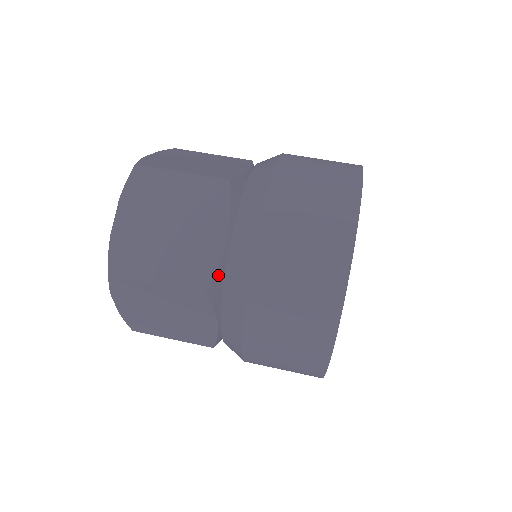
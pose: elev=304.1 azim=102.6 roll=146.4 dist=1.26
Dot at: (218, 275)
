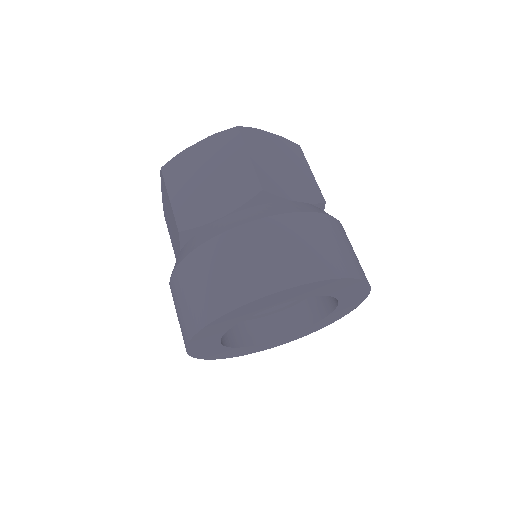
Dot at: occluded
